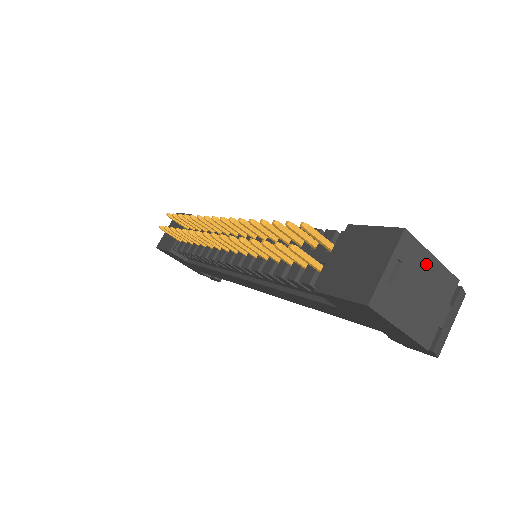
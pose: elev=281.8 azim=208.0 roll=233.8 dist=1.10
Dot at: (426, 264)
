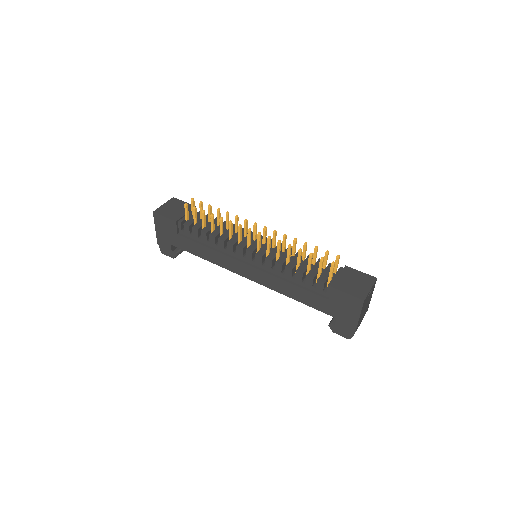
Dot at: (371, 296)
